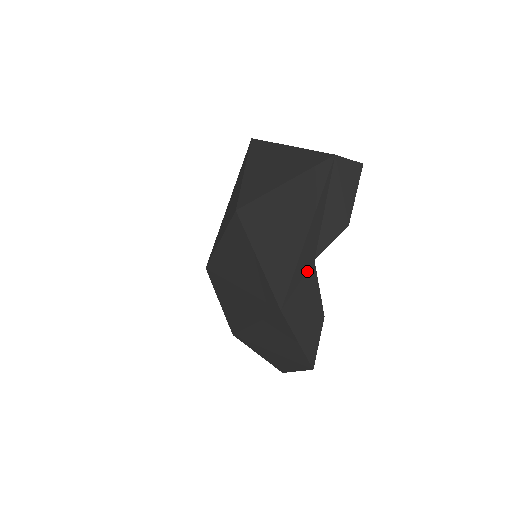
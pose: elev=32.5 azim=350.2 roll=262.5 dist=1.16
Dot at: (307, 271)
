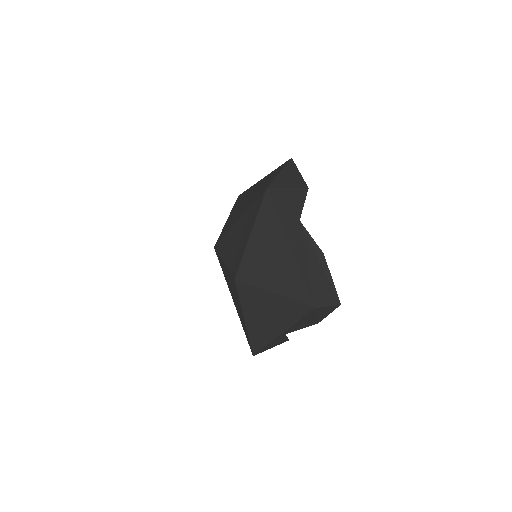
Dot at: (278, 339)
